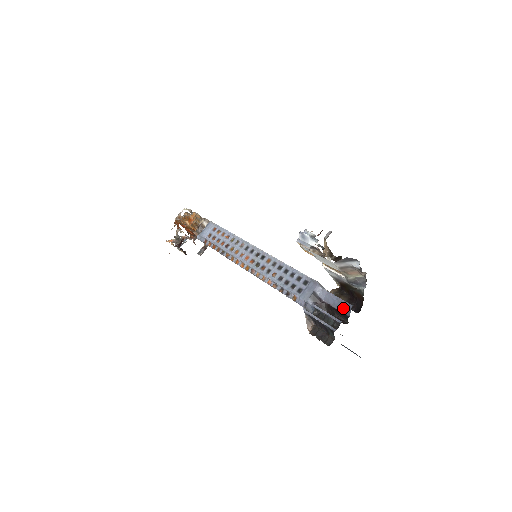
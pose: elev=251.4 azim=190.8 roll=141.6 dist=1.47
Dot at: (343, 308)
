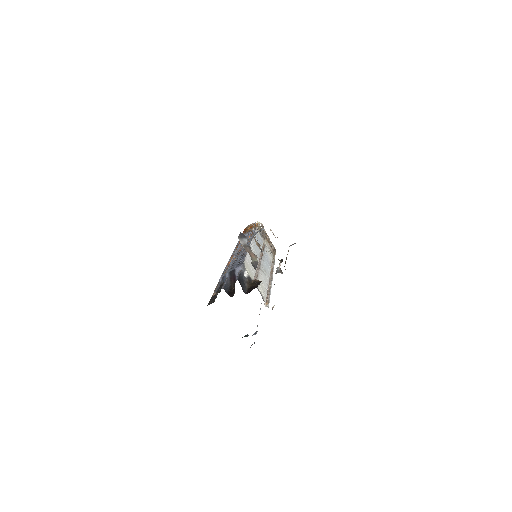
Dot at: occluded
